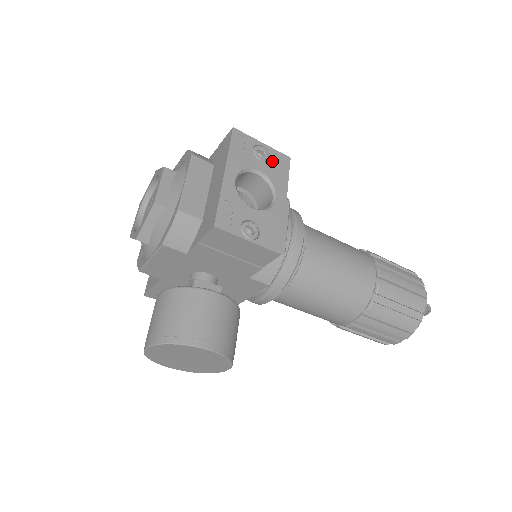
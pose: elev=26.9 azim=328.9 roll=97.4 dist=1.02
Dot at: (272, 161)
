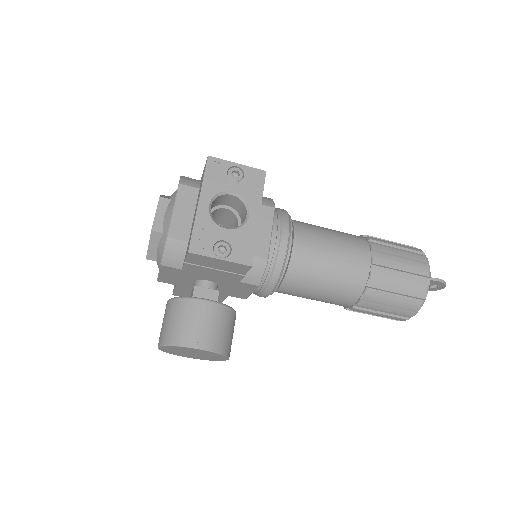
Dot at: (246, 179)
